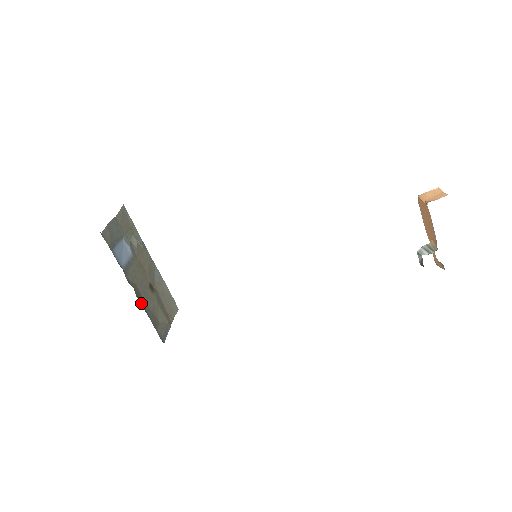
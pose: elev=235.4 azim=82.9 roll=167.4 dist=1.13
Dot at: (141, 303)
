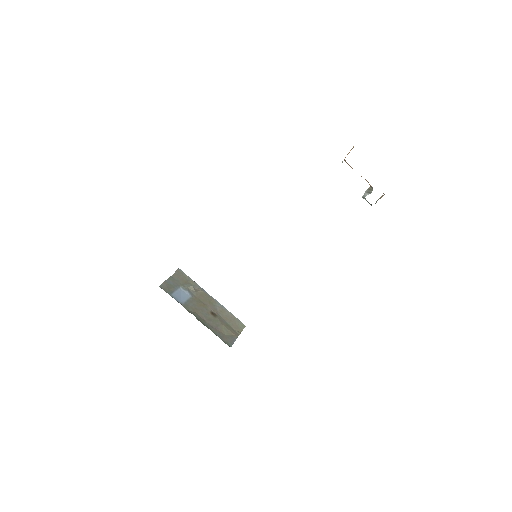
Dot at: (203, 323)
